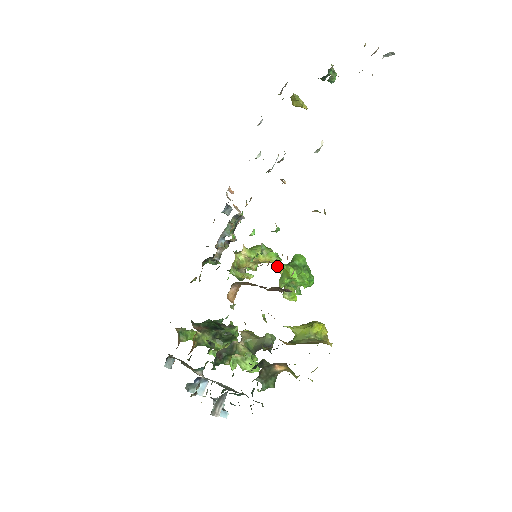
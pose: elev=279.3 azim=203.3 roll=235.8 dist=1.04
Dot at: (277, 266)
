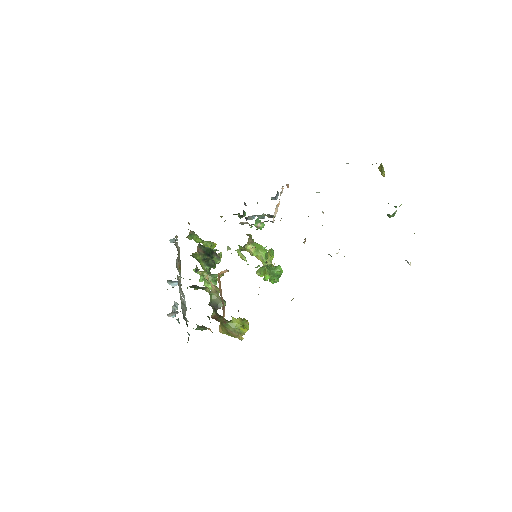
Dot at: (269, 255)
